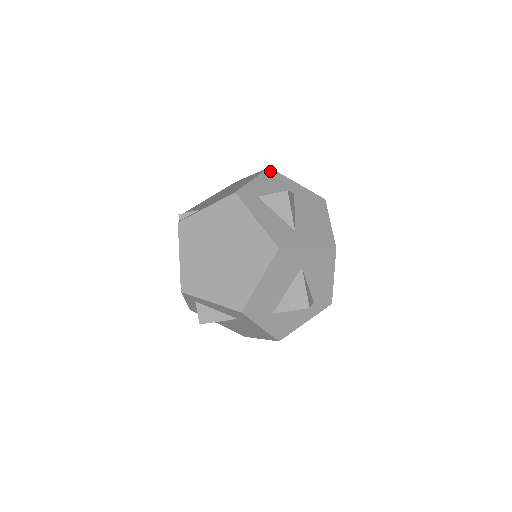
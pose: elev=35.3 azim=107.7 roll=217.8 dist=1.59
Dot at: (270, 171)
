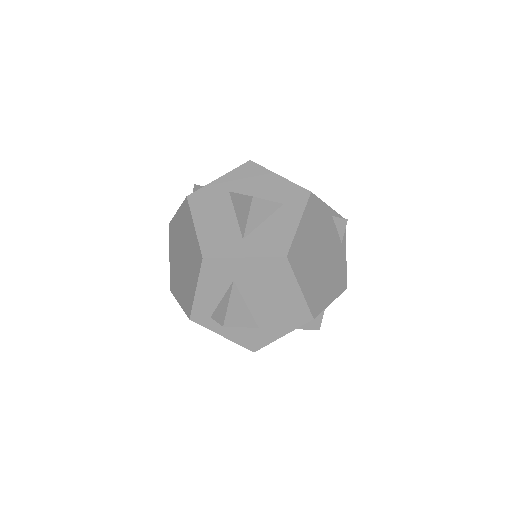
Dot at: occluded
